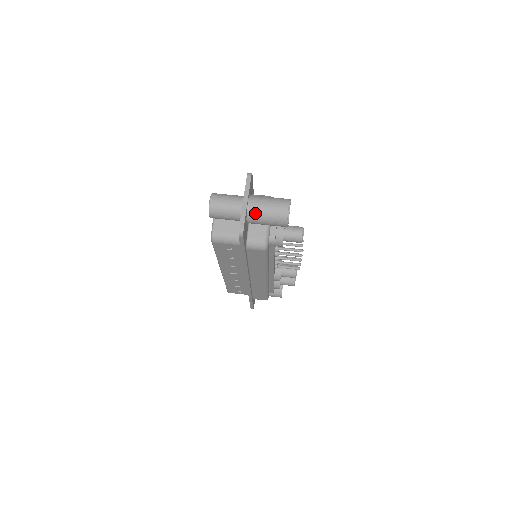
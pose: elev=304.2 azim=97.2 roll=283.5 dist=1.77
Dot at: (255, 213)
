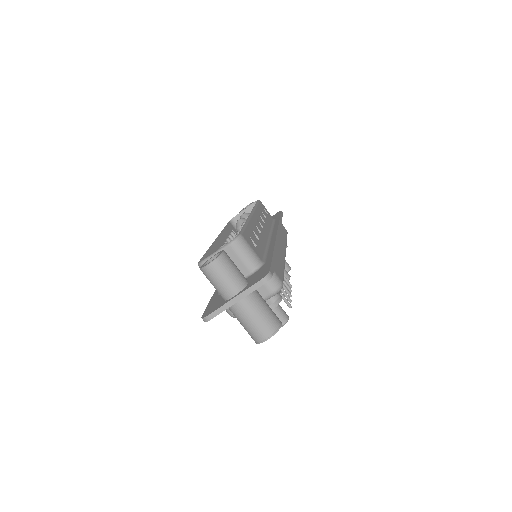
Dot at: (235, 313)
